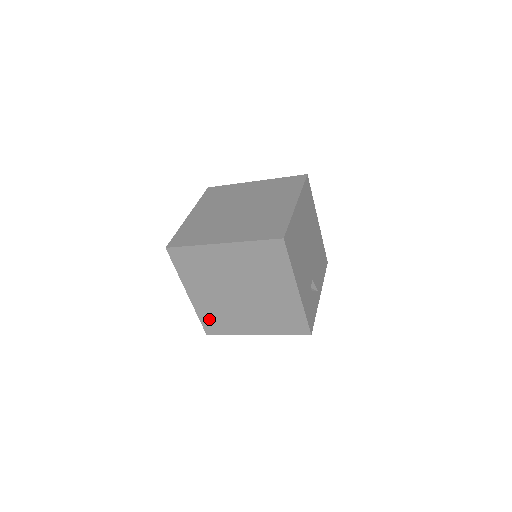
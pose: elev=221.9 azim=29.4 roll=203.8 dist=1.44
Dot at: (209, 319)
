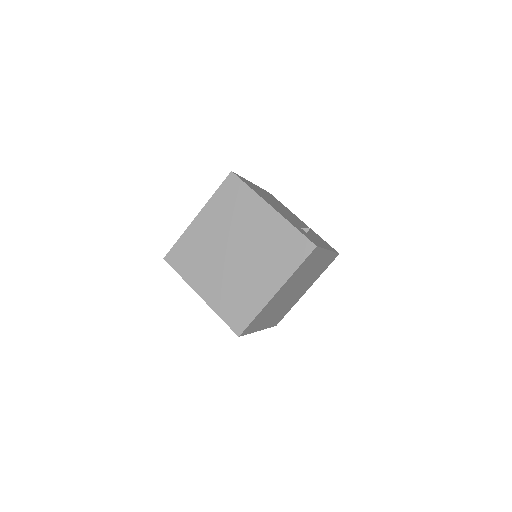
Dot at: (230, 312)
